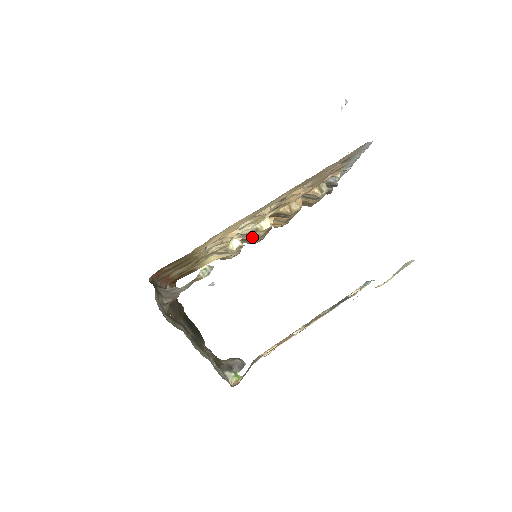
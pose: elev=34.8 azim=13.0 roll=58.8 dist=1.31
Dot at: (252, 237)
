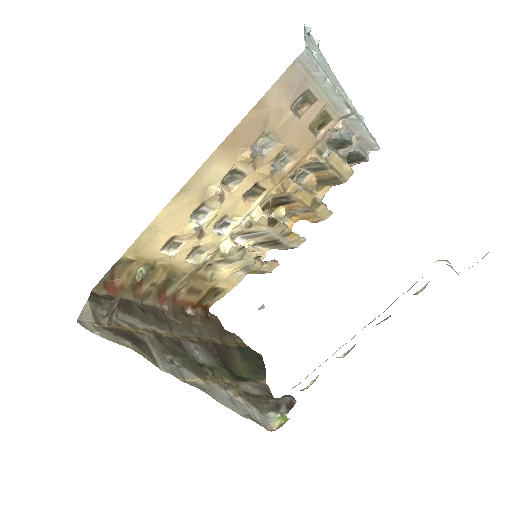
Dot at: (264, 237)
